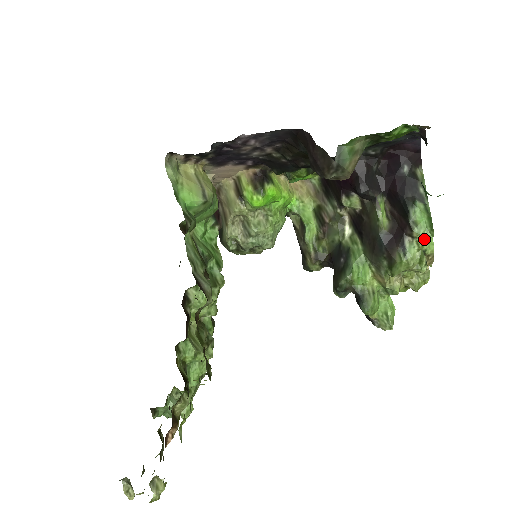
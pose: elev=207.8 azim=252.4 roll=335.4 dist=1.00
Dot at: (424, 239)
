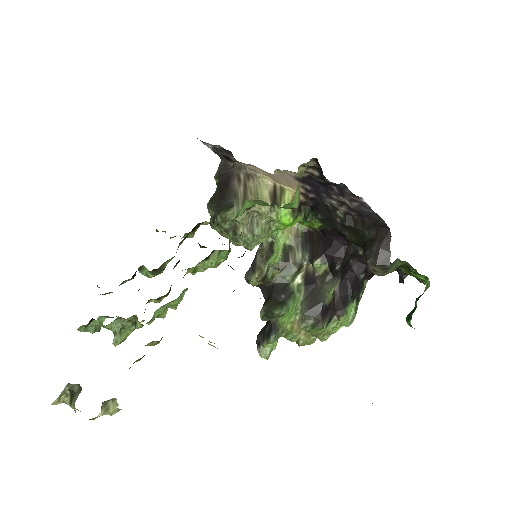
Dot at: (342, 324)
